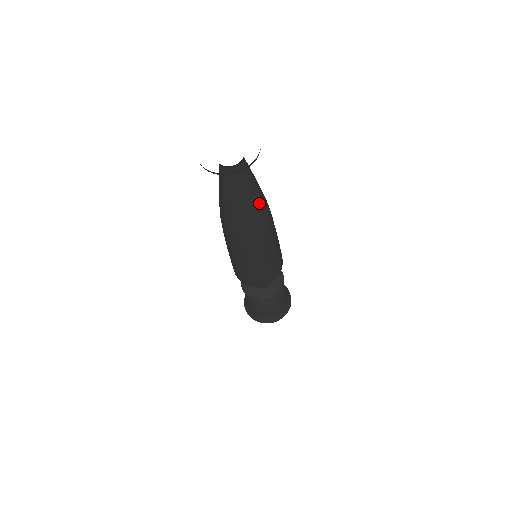
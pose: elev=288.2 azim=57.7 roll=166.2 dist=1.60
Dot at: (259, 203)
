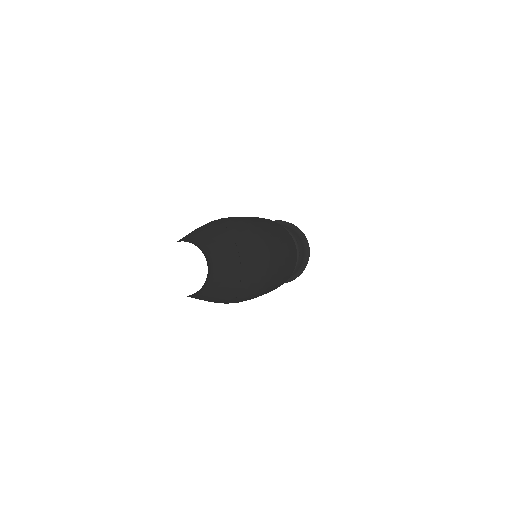
Dot at: (254, 257)
